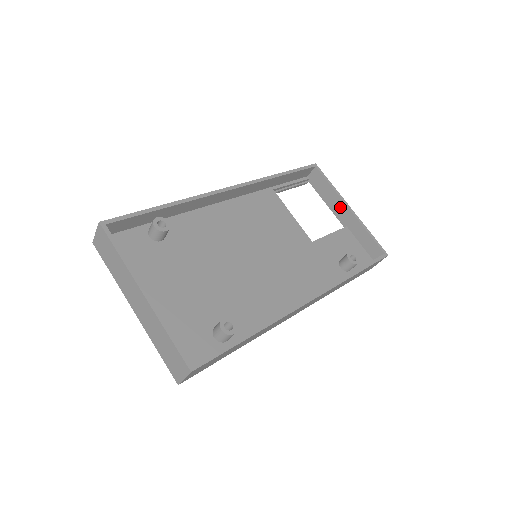
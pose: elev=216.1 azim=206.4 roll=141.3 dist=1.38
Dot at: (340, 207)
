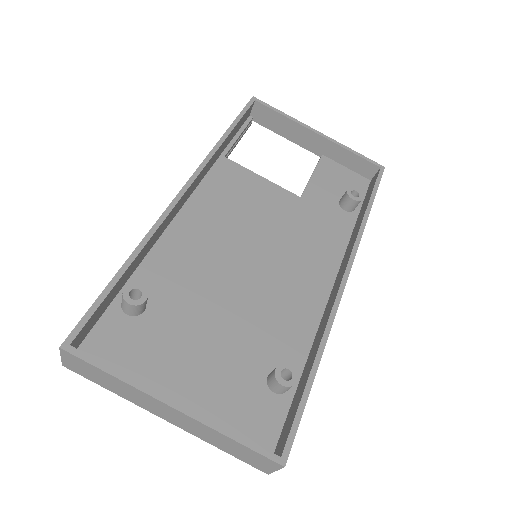
Dot at: (306, 136)
